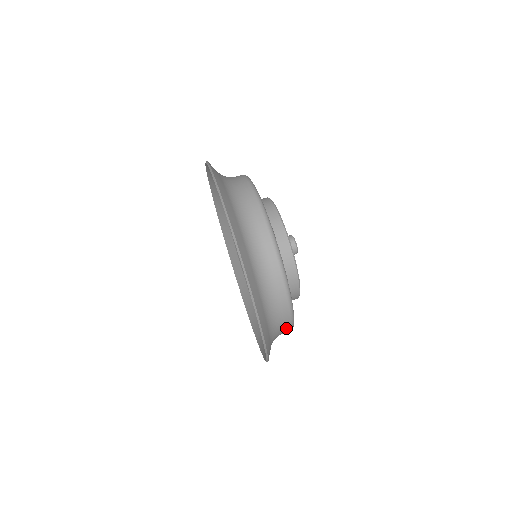
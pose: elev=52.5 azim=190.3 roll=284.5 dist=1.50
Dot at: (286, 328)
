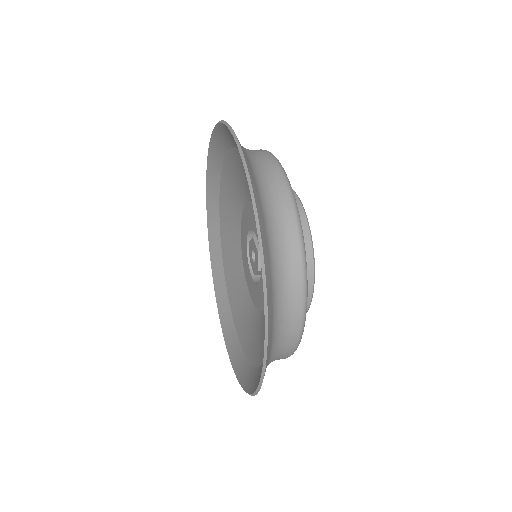
Dot at: (292, 338)
